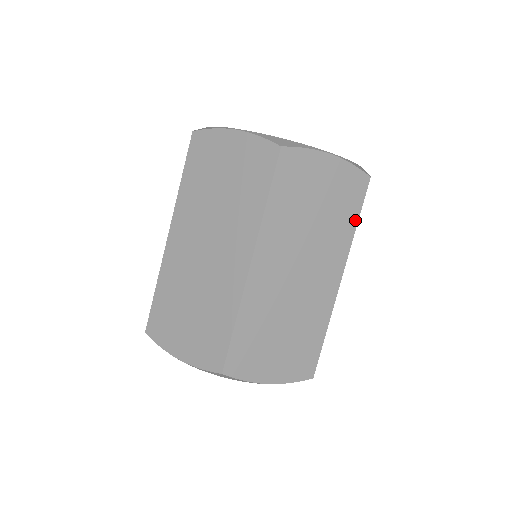
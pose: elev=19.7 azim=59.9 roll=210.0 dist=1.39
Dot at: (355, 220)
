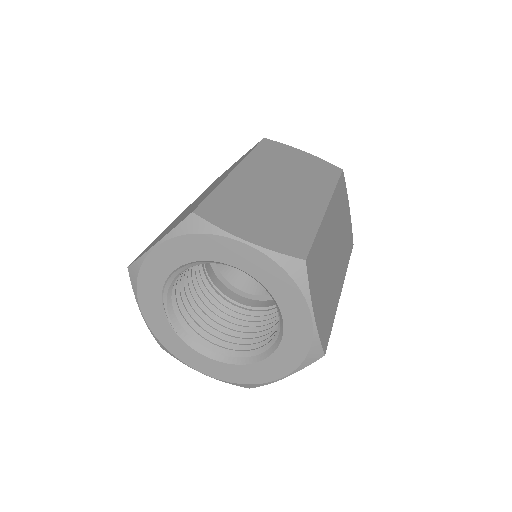
Dot at: (348, 259)
